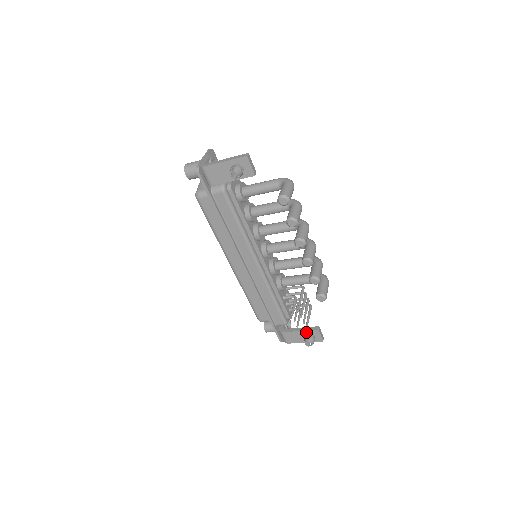
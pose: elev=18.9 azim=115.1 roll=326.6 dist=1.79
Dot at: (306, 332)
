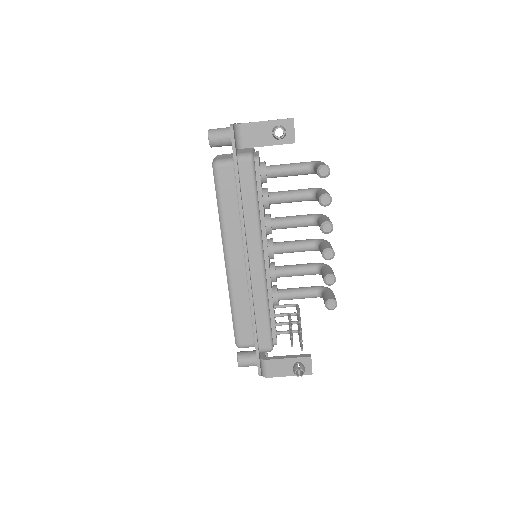
Dot at: (295, 360)
